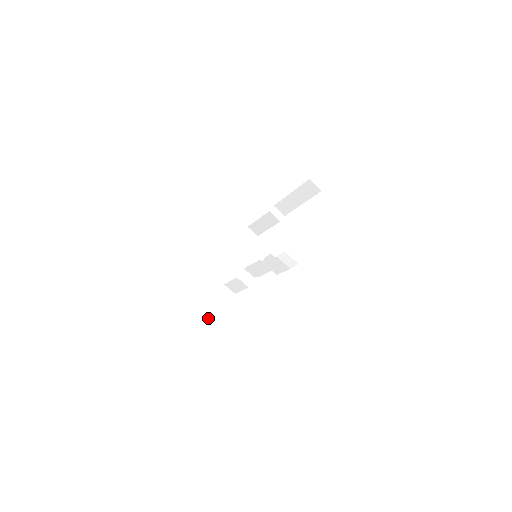
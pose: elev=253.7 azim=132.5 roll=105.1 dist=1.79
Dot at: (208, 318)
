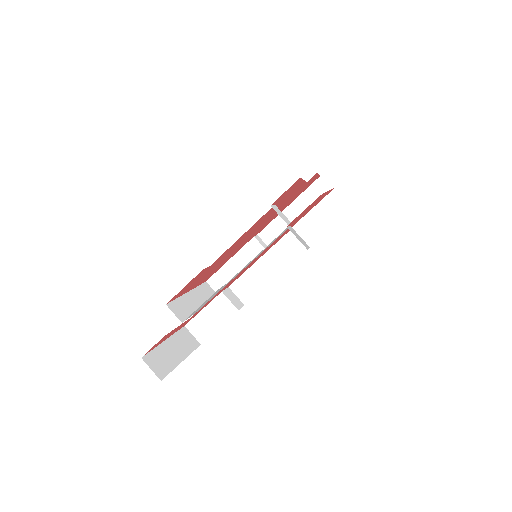
Dot at: (164, 358)
